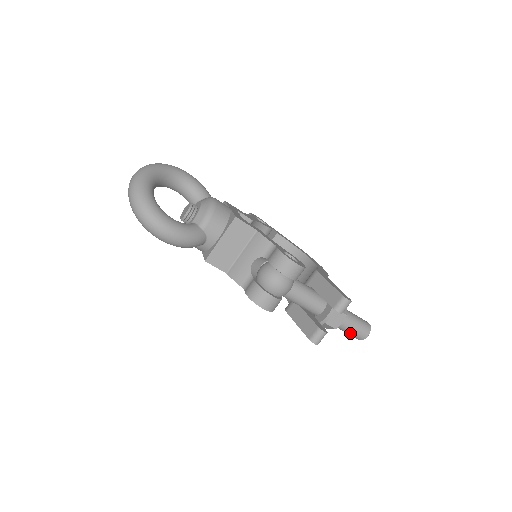
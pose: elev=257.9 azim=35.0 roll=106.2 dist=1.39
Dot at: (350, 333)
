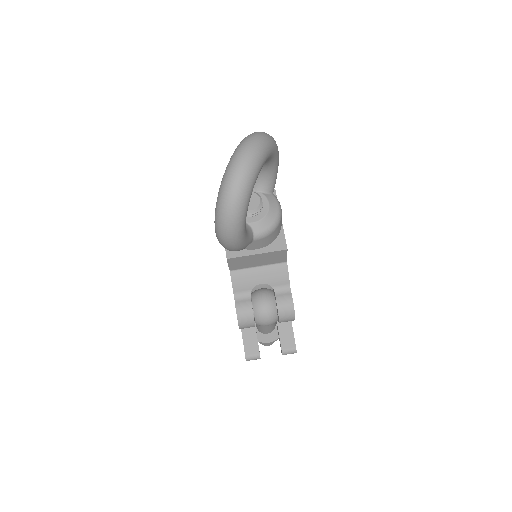
Dot at: occluded
